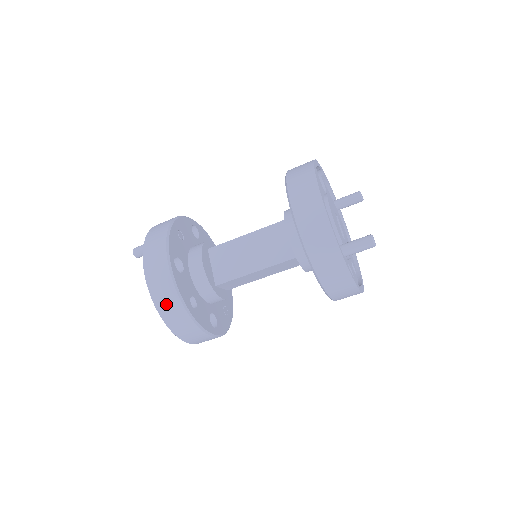
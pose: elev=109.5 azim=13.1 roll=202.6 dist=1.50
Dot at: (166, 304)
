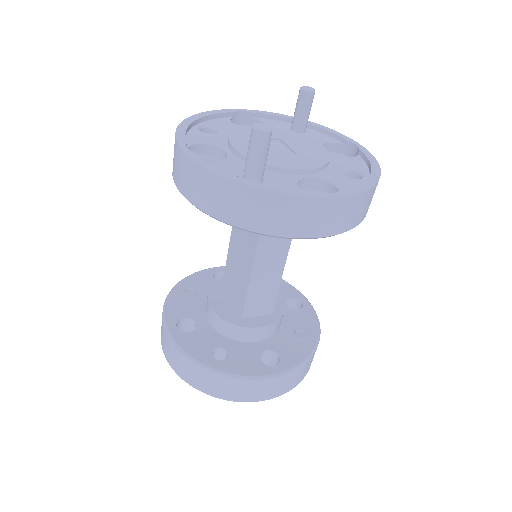
Dot at: (190, 375)
